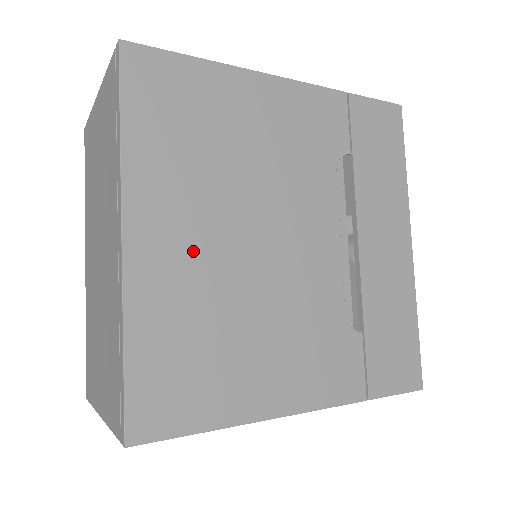
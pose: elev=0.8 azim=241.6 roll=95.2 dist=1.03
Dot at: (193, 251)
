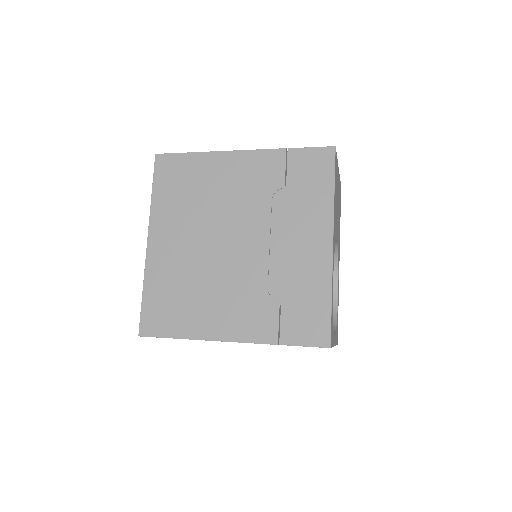
Dot at: (178, 249)
